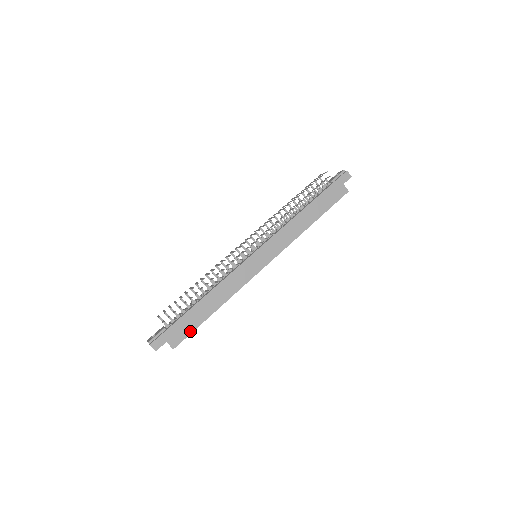
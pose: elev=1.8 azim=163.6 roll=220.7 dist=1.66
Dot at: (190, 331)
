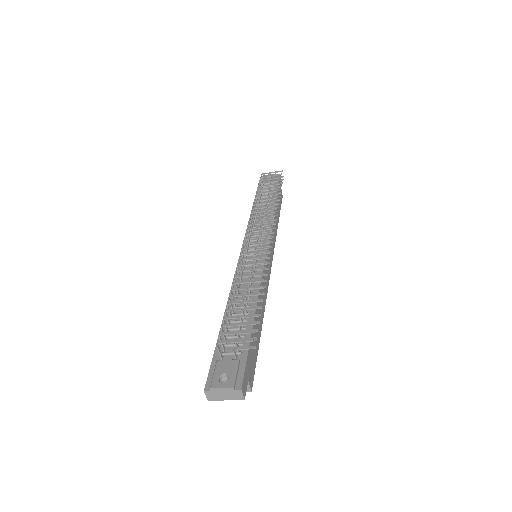
Dot at: (256, 359)
